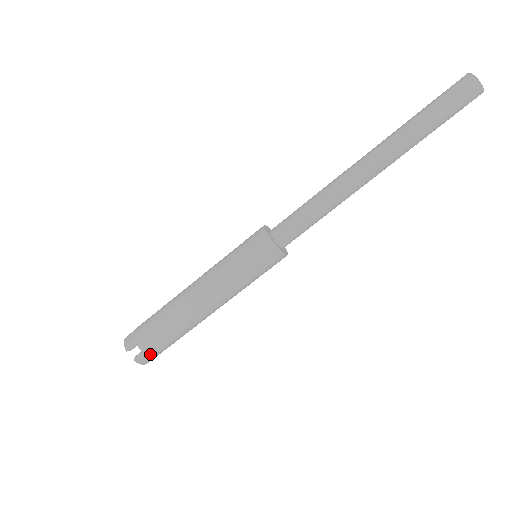
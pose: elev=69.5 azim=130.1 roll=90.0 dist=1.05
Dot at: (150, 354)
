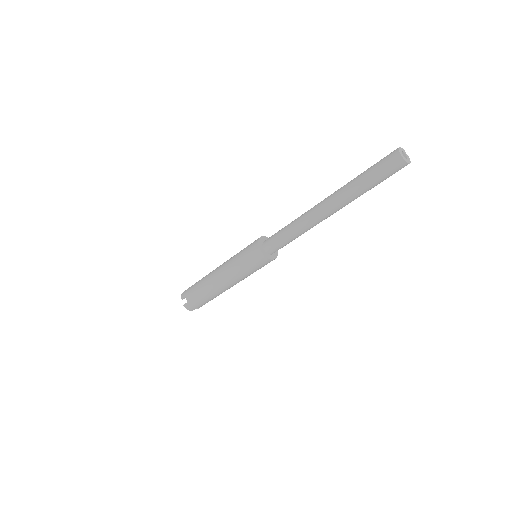
Dot at: occluded
